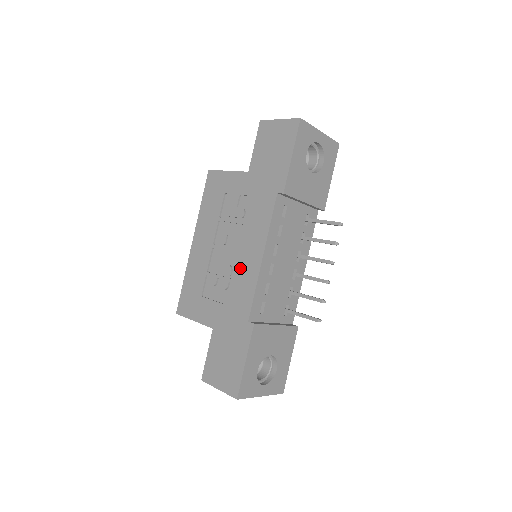
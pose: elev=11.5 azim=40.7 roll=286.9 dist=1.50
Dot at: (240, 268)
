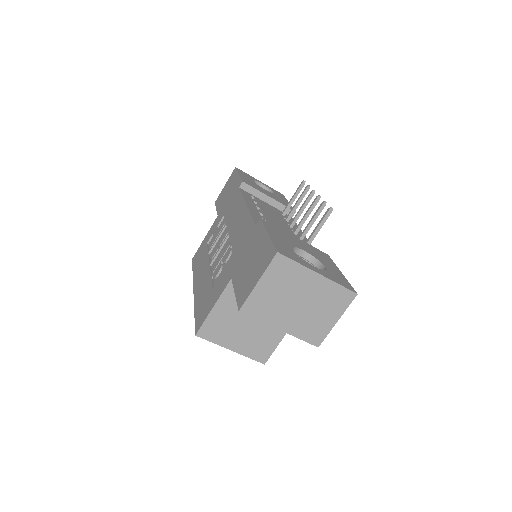
Dot at: (234, 231)
